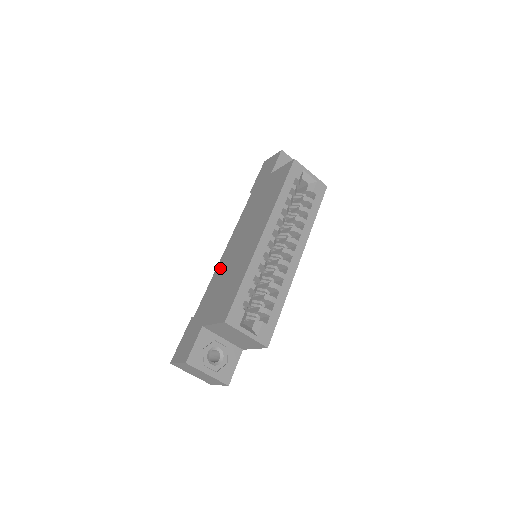
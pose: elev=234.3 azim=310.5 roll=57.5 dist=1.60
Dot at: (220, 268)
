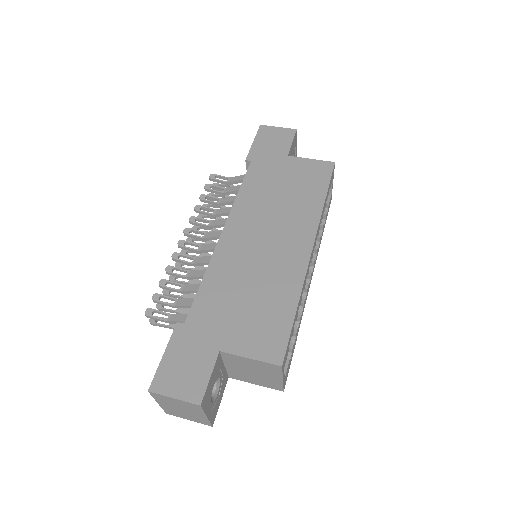
Dot at: (224, 262)
